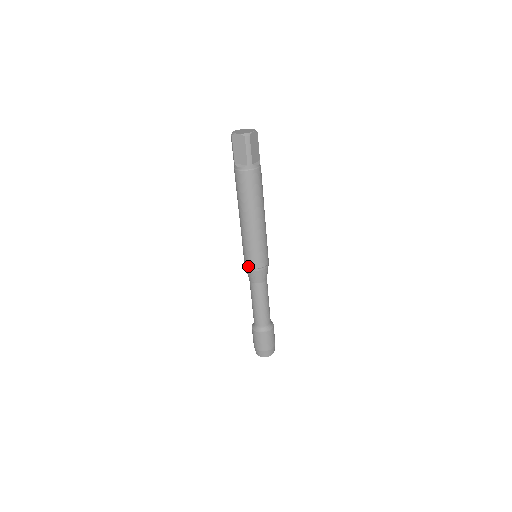
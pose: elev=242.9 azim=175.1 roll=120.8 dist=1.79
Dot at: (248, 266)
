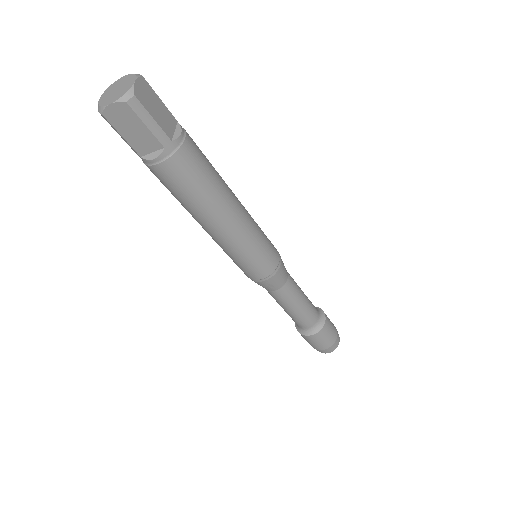
Dot at: (255, 279)
